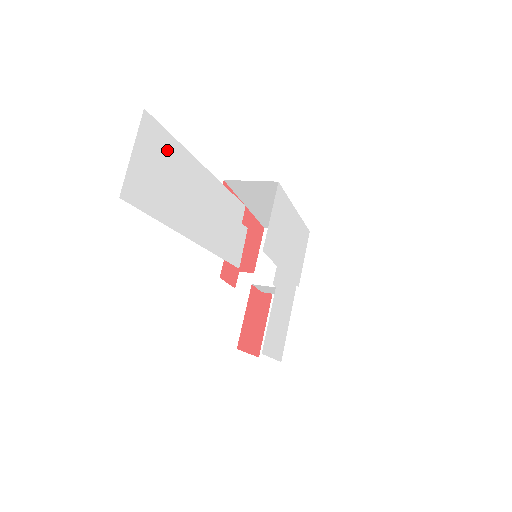
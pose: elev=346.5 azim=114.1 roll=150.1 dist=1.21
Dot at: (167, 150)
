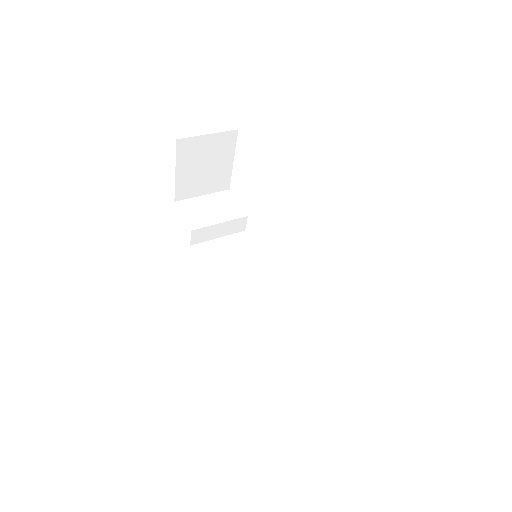
Dot at: occluded
